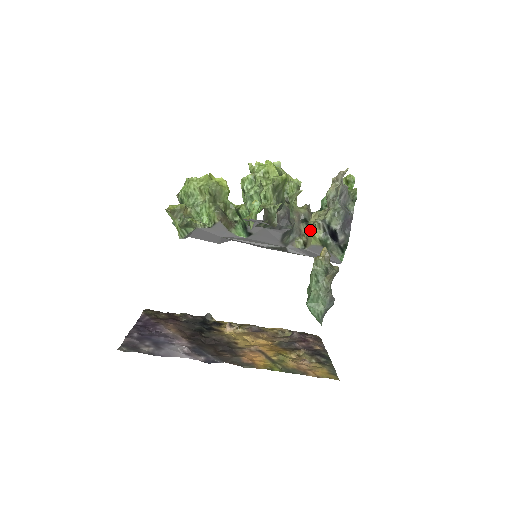
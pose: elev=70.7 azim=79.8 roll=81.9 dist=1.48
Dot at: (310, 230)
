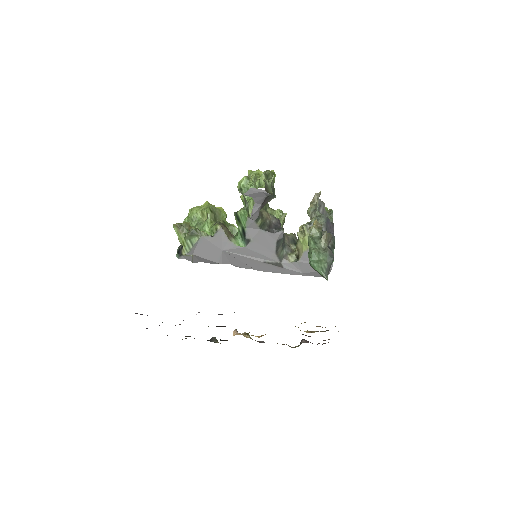
Dot at: (300, 237)
